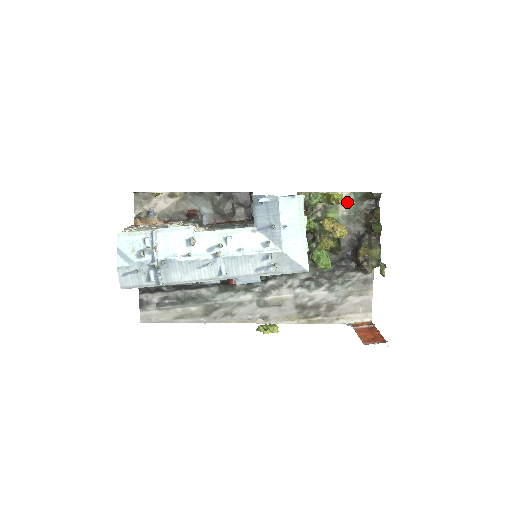
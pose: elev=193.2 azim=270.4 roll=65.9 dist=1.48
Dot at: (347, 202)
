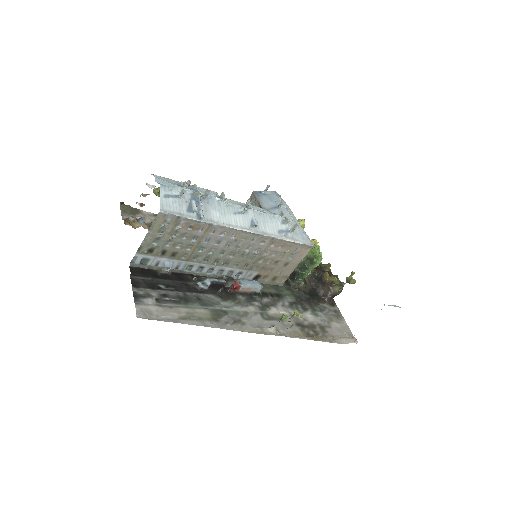
Dot at: occluded
